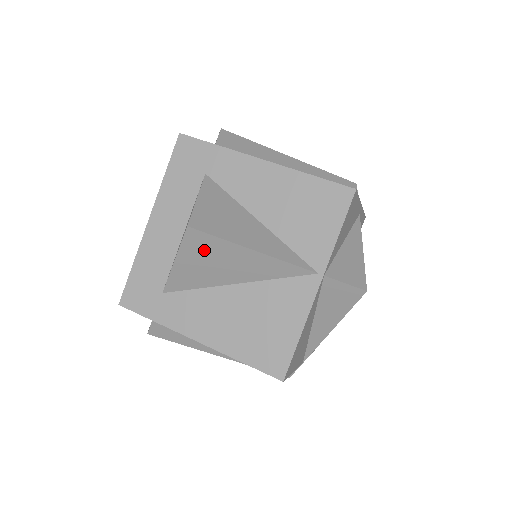
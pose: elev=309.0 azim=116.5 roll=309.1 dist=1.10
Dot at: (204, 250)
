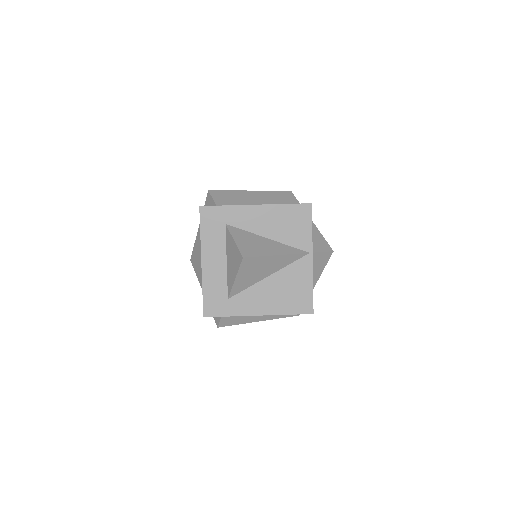
Dot at: (251, 266)
